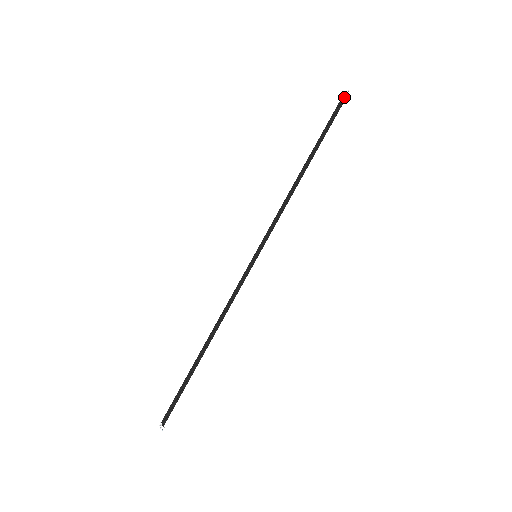
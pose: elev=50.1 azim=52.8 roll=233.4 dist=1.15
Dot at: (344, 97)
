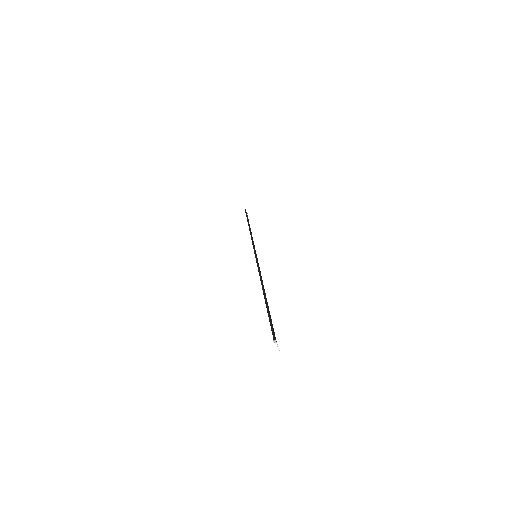
Dot at: occluded
